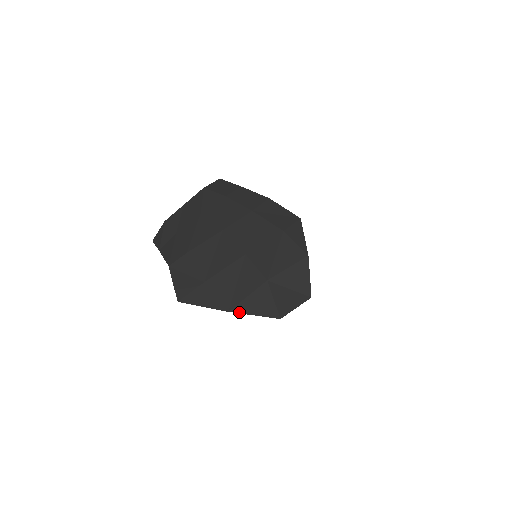
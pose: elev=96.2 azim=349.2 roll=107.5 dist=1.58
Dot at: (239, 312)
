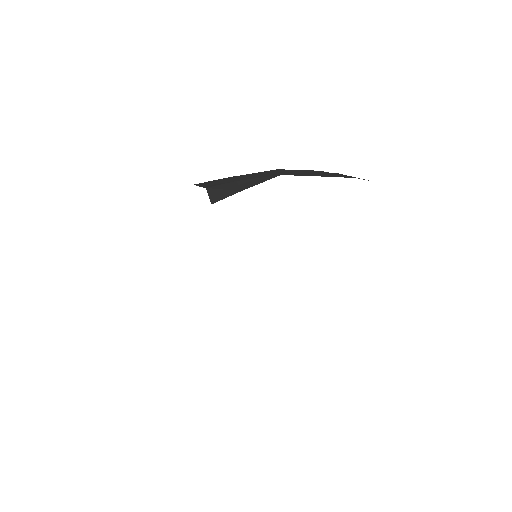
Dot at: occluded
